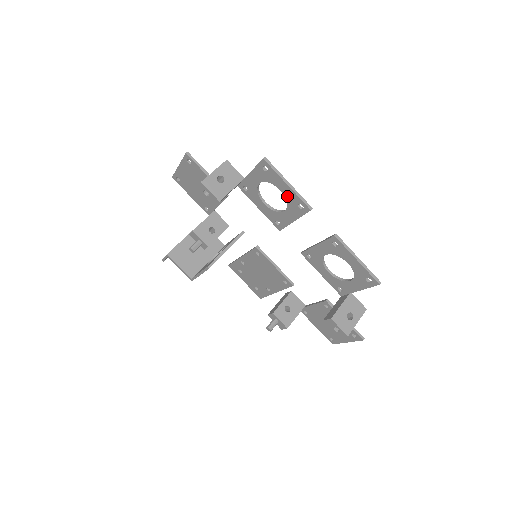
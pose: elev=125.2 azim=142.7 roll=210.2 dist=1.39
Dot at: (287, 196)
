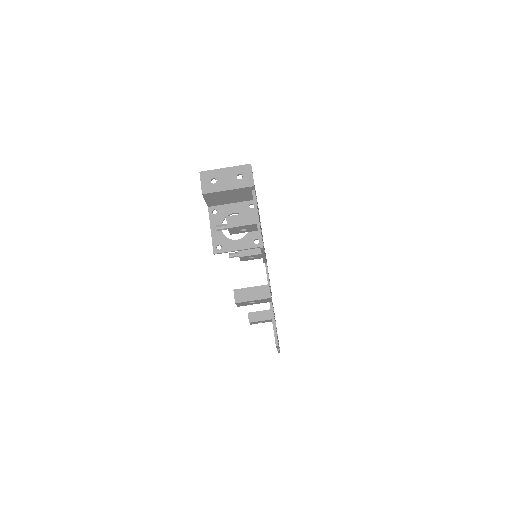
Dot at: occluded
